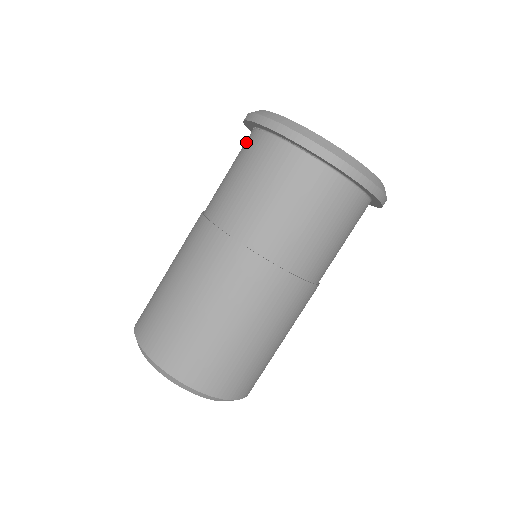
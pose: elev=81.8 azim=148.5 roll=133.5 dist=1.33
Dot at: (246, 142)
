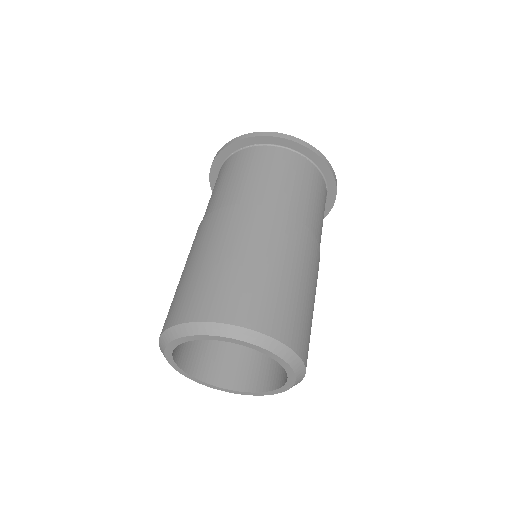
Dot at: occluded
